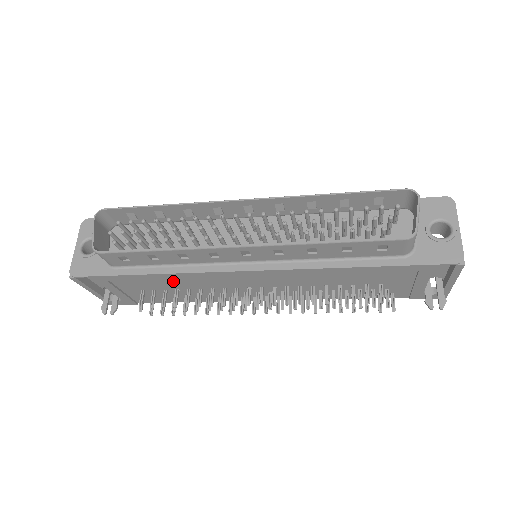
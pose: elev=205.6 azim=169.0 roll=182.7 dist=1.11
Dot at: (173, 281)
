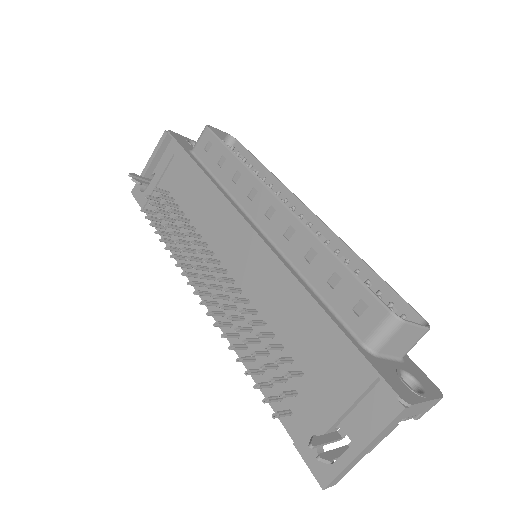
Dot at: (197, 197)
